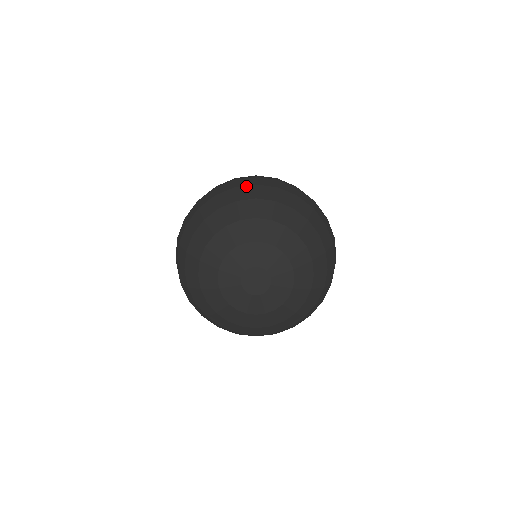
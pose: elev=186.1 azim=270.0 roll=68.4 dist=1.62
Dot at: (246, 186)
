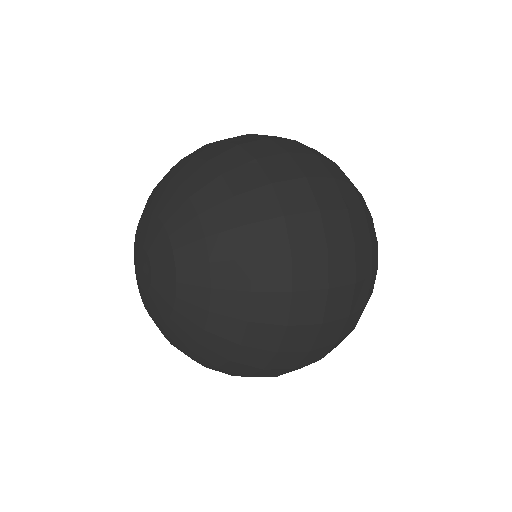
Dot at: occluded
